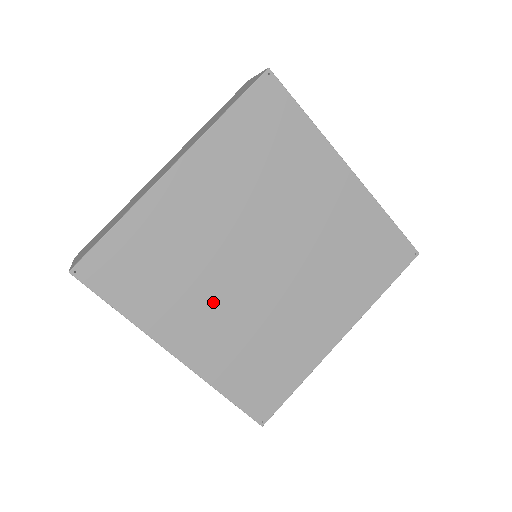
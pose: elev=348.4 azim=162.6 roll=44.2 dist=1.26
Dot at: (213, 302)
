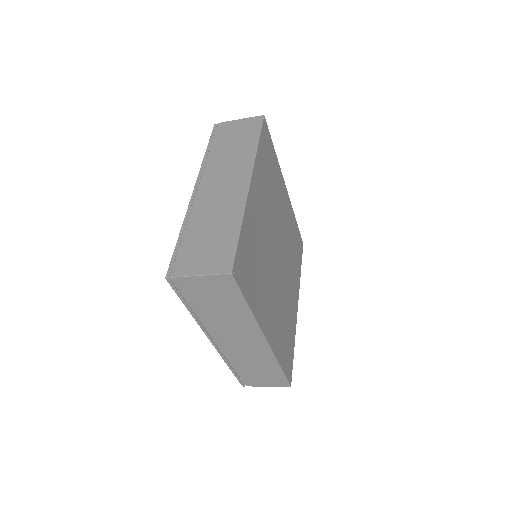
Dot at: (270, 289)
